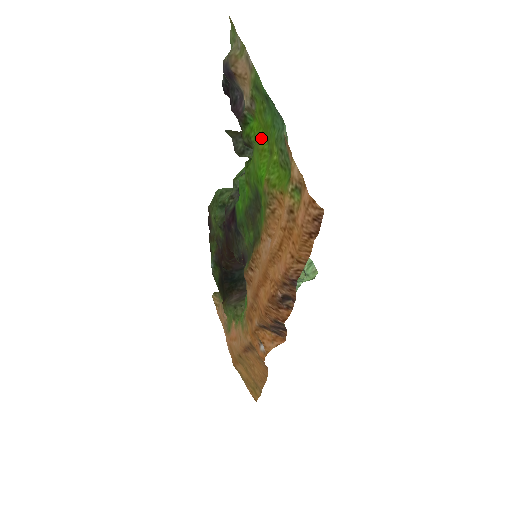
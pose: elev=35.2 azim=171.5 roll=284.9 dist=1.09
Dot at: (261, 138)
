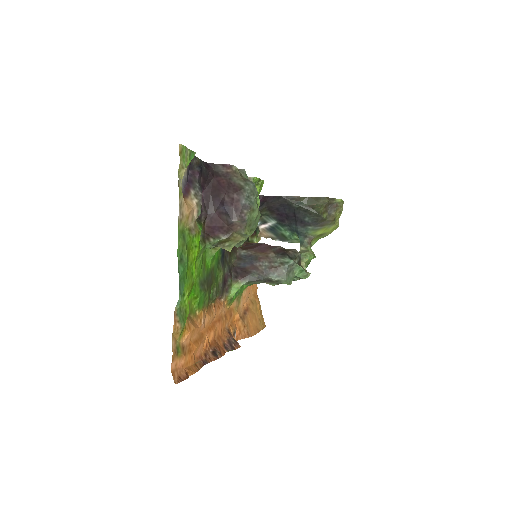
Dot at: (194, 262)
